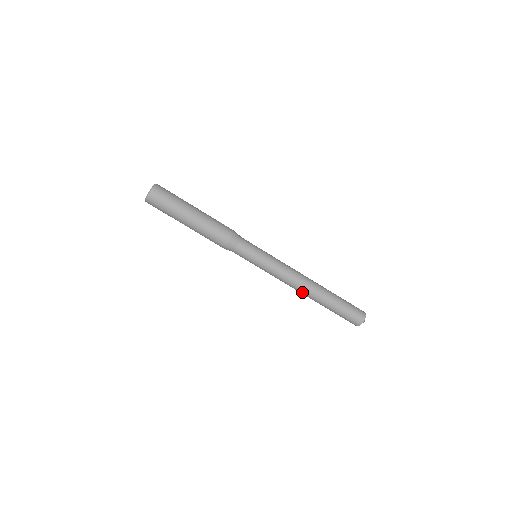
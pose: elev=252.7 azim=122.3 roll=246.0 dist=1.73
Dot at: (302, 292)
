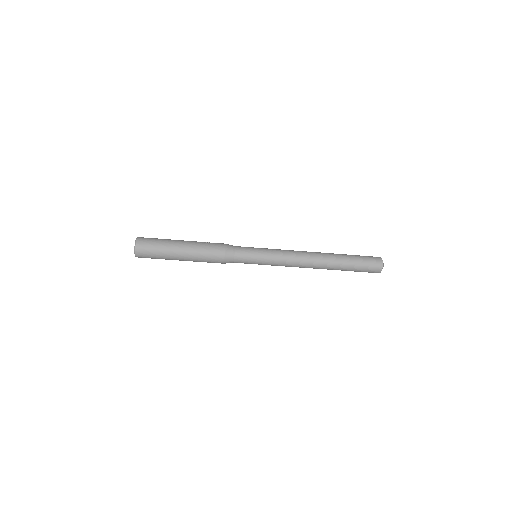
Dot at: (313, 268)
